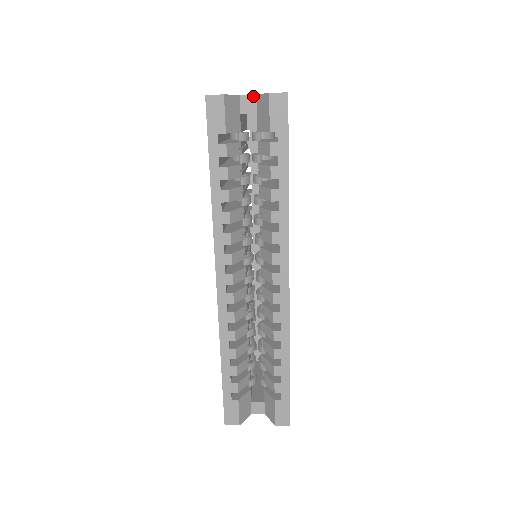
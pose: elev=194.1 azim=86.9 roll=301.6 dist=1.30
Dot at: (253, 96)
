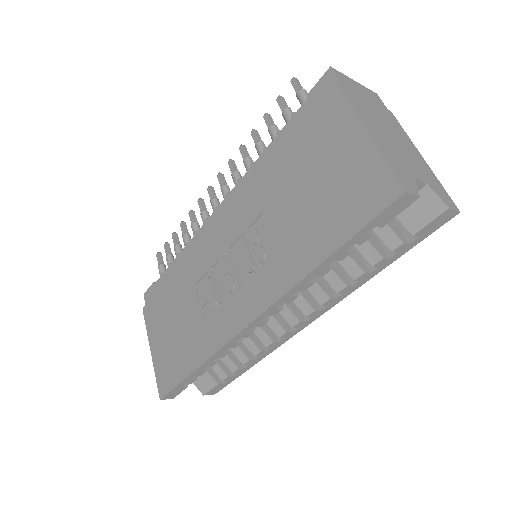
Dot at: (423, 184)
